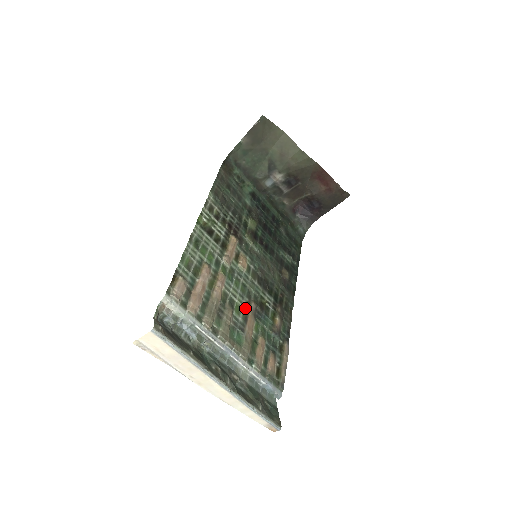
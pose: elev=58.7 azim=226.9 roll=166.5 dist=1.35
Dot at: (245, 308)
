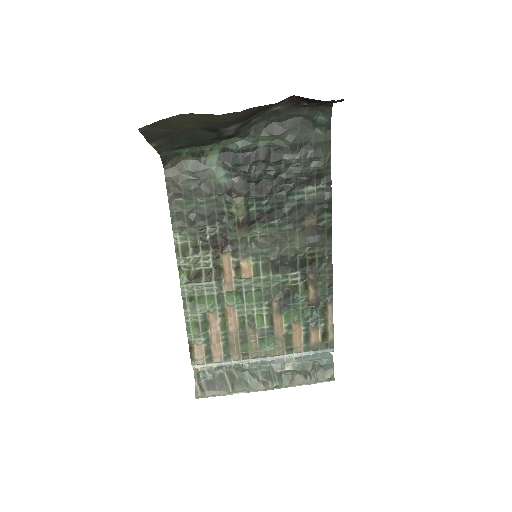
Dot at: (267, 312)
